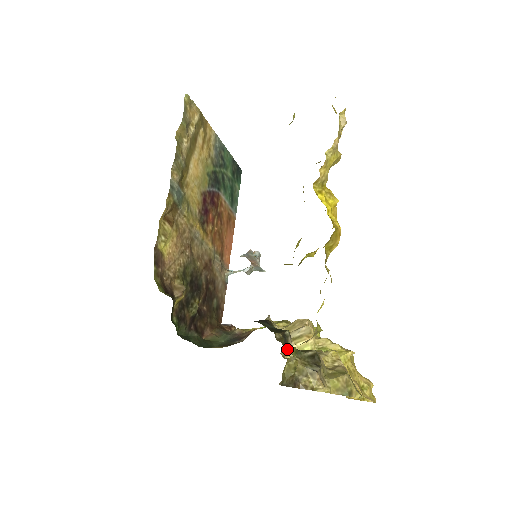
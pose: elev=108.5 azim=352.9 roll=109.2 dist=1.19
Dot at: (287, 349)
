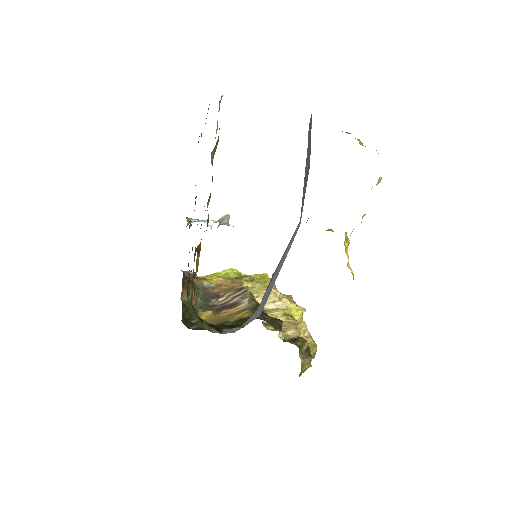
Dot at: (279, 333)
